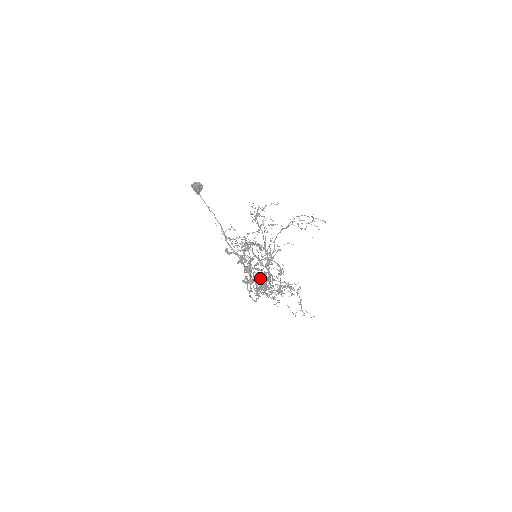
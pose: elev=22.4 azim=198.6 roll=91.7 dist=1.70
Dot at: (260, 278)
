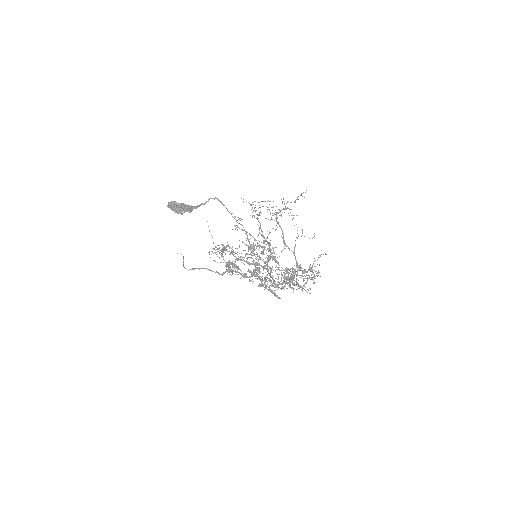
Dot at: (311, 269)
